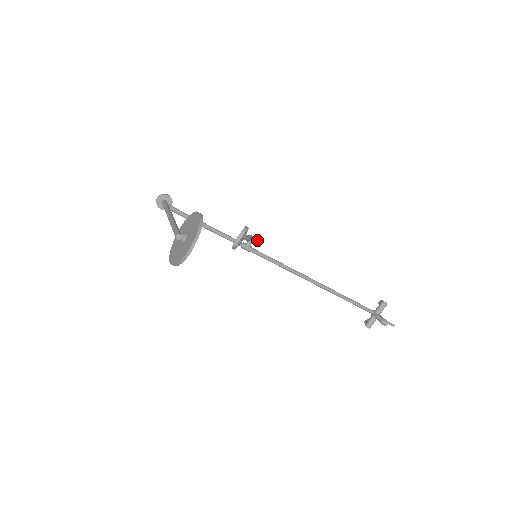
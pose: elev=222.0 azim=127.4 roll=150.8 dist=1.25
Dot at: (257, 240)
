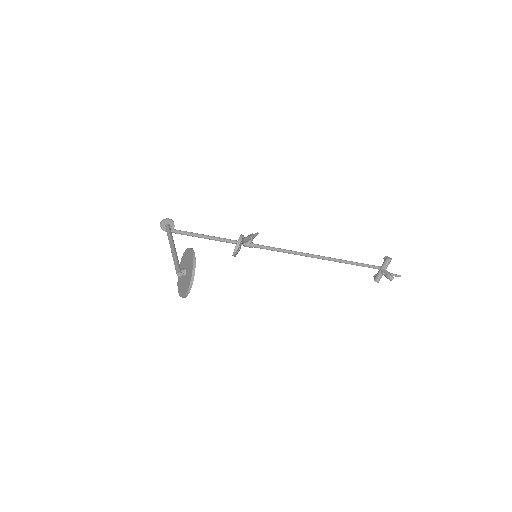
Dot at: (257, 234)
